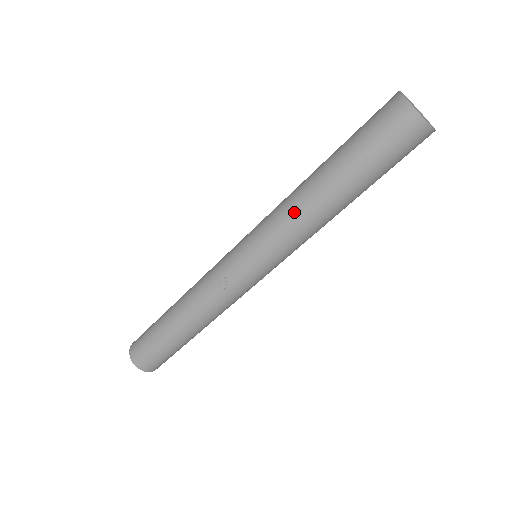
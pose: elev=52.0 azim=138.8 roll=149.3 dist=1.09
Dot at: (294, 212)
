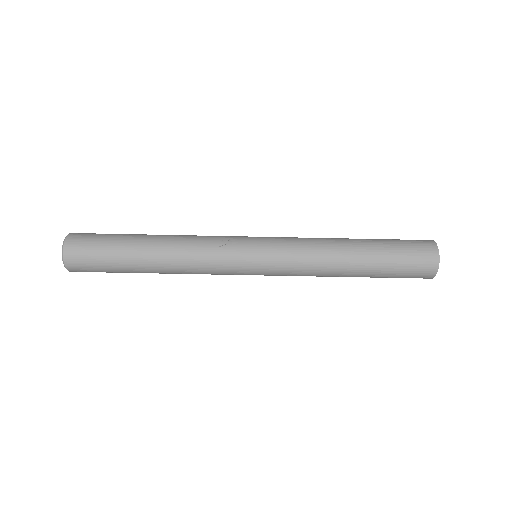
Dot at: (320, 242)
